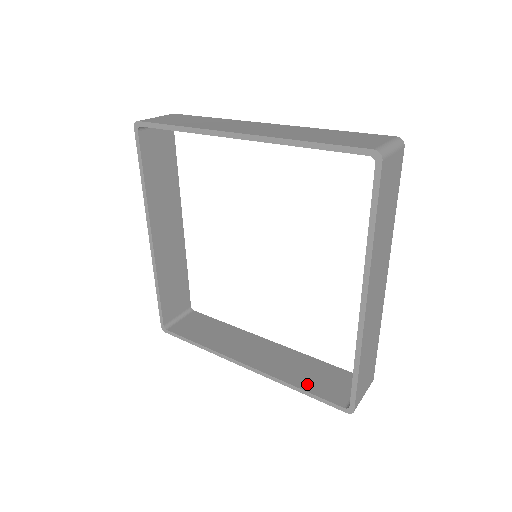
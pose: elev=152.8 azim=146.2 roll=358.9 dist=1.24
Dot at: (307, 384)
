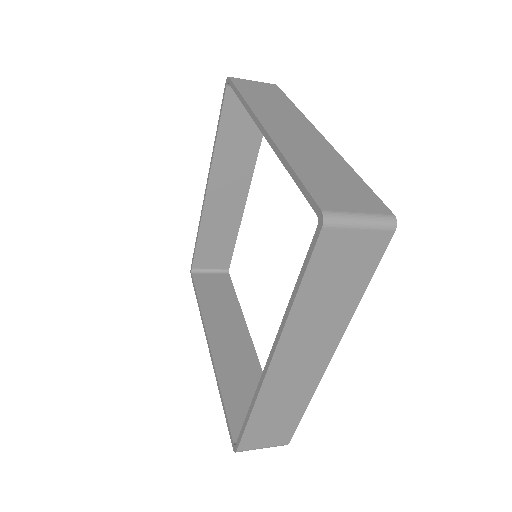
Dot at: (232, 398)
